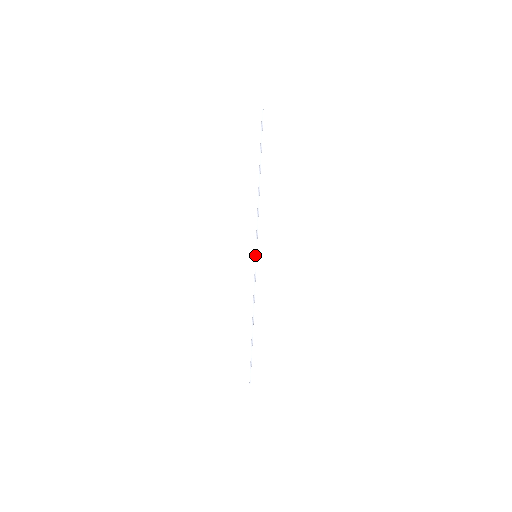
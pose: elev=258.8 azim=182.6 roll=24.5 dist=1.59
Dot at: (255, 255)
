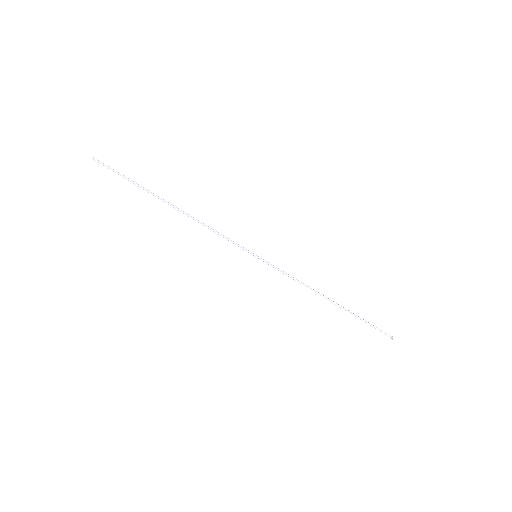
Dot at: occluded
